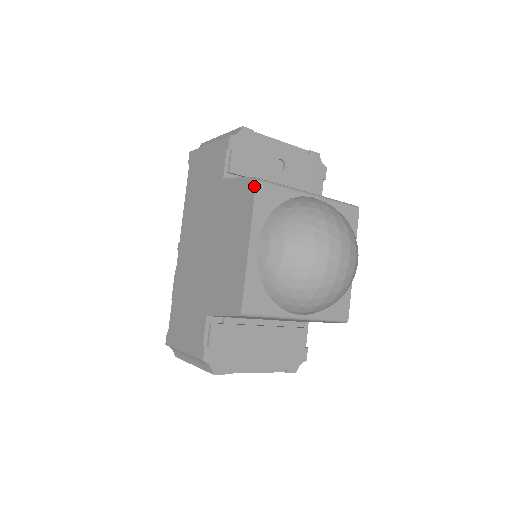
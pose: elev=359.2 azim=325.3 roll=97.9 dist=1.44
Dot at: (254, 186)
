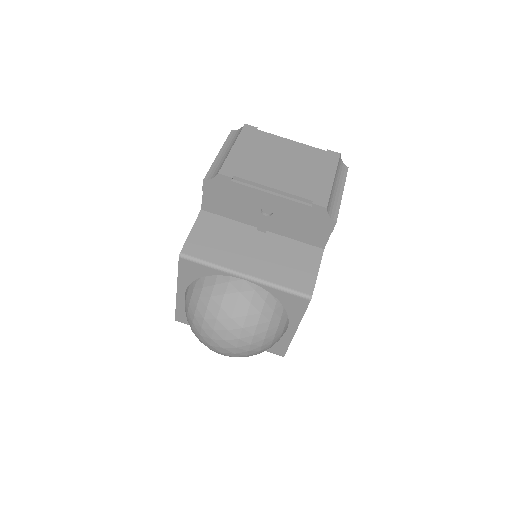
Dot at: (179, 259)
